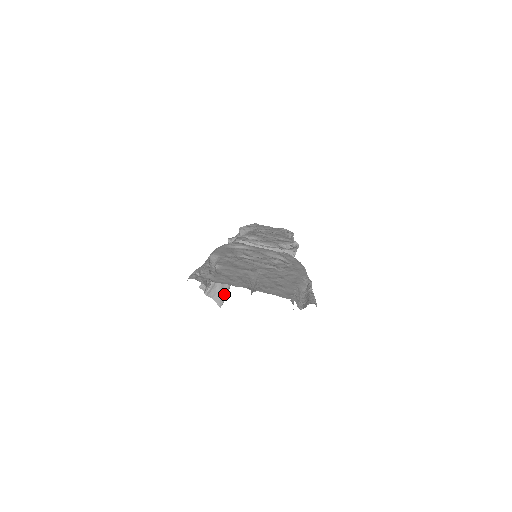
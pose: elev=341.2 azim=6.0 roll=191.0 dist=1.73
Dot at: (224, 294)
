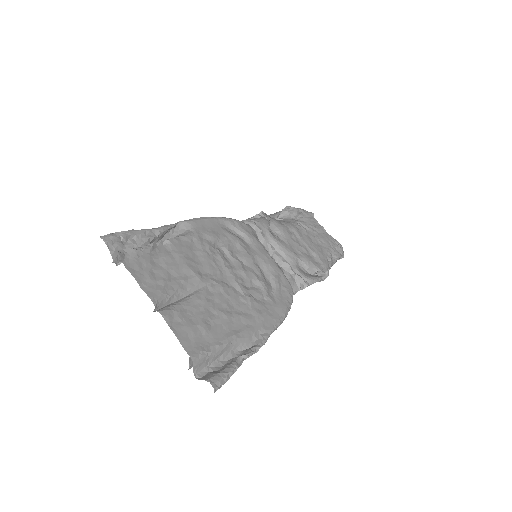
Dot at: occluded
